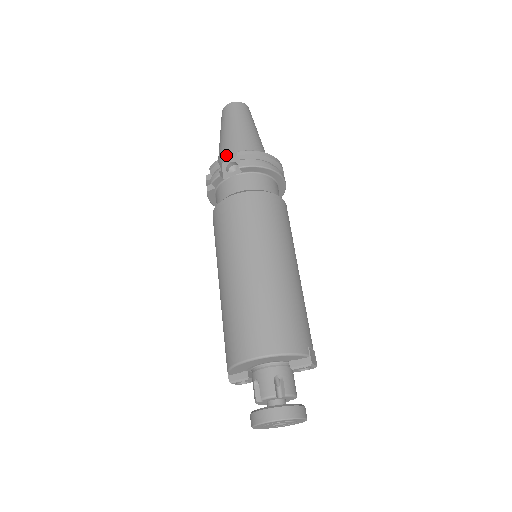
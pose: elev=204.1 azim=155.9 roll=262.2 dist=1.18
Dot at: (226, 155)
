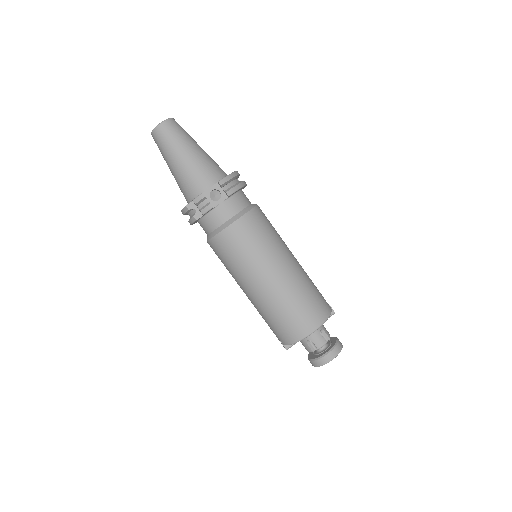
Dot at: (199, 183)
